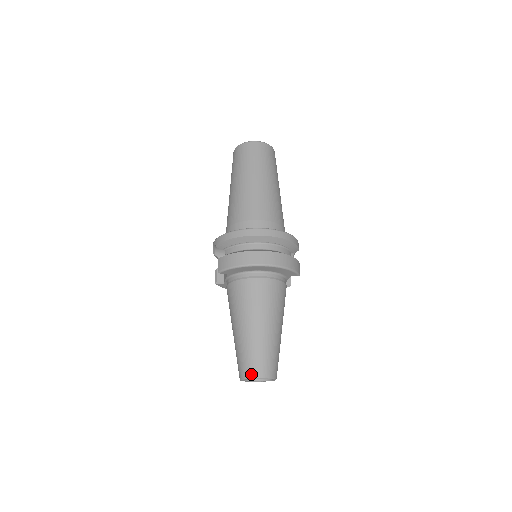
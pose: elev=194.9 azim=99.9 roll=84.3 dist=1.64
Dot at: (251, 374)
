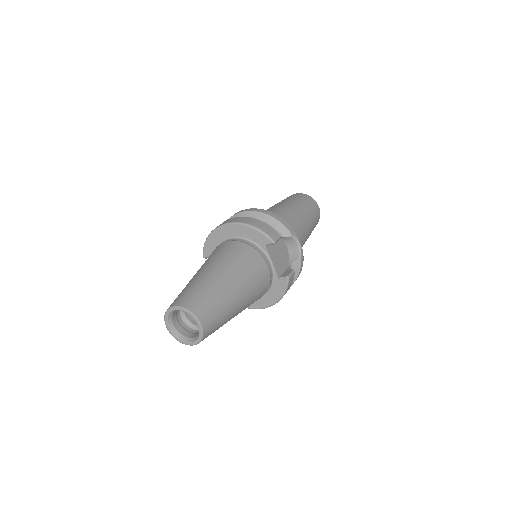
Dot at: (169, 307)
